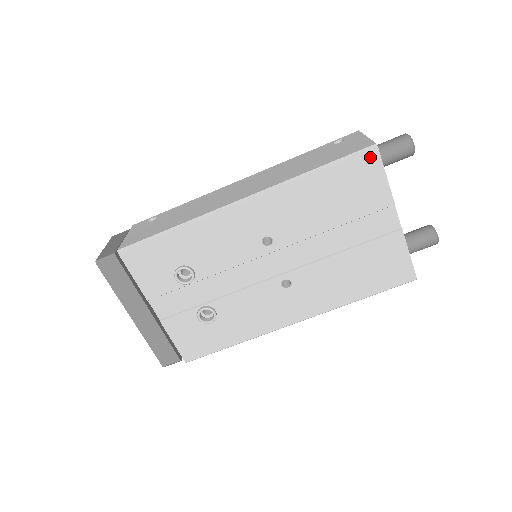
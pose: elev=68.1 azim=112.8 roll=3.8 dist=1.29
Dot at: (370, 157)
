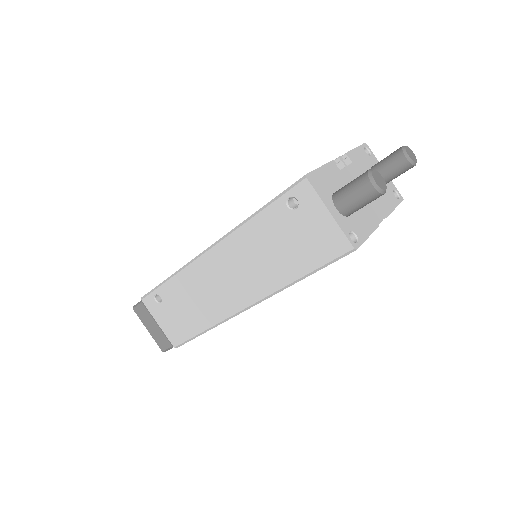
Dot at: occluded
